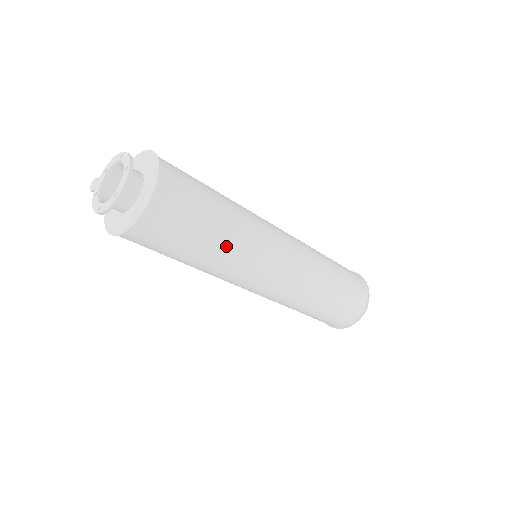
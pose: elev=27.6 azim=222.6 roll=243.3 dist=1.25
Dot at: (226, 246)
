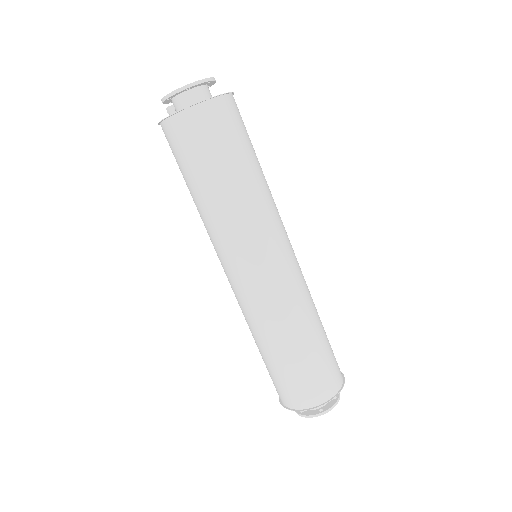
Dot at: (240, 193)
